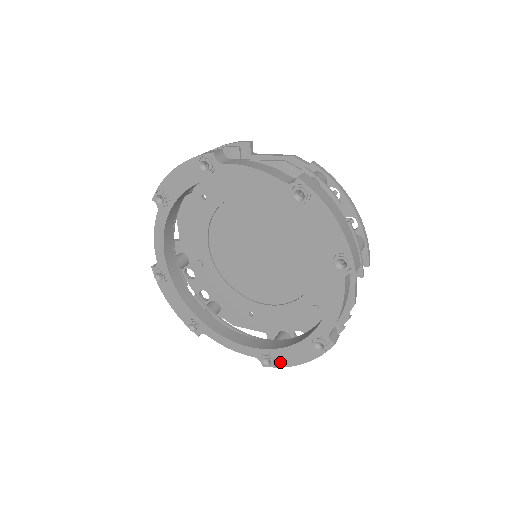
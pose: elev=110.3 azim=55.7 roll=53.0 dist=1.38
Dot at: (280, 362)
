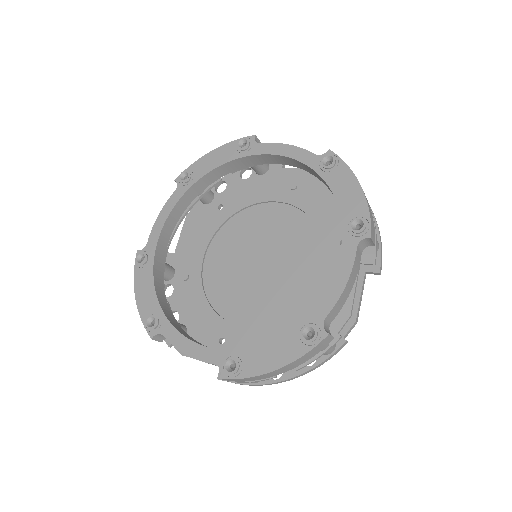
Dot at: (247, 369)
